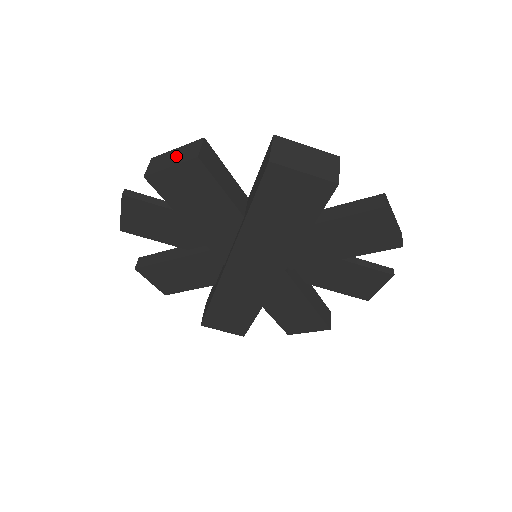
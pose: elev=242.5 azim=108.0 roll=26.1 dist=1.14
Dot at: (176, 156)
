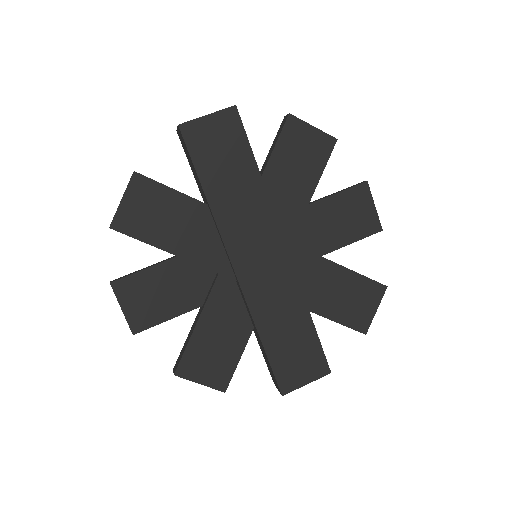
Dot at: occluded
